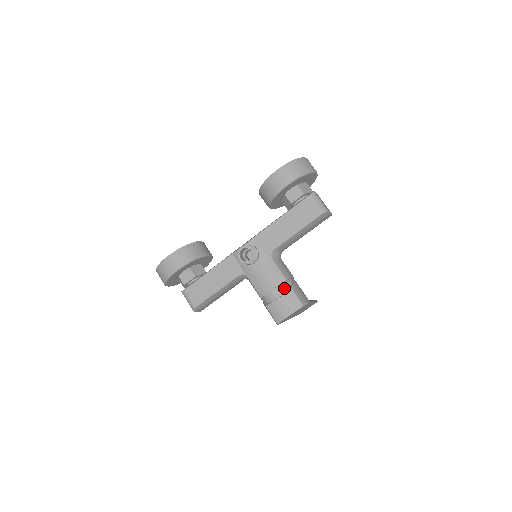
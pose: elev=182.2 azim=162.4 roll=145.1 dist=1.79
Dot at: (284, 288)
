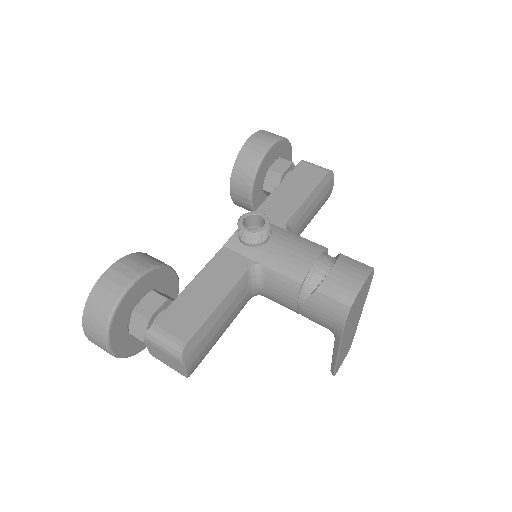
Dot at: (330, 258)
